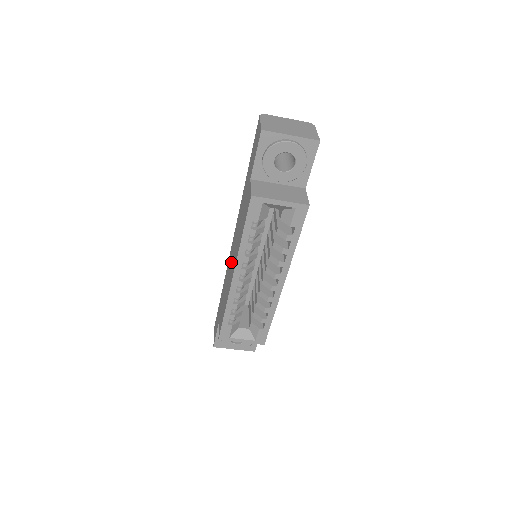
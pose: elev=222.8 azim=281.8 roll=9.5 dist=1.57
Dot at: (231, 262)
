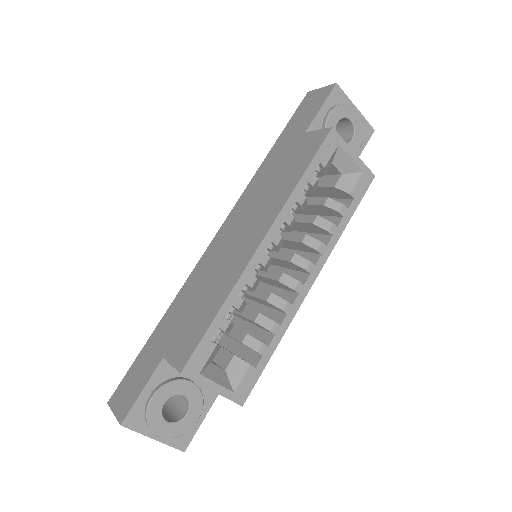
Dot at: (228, 247)
